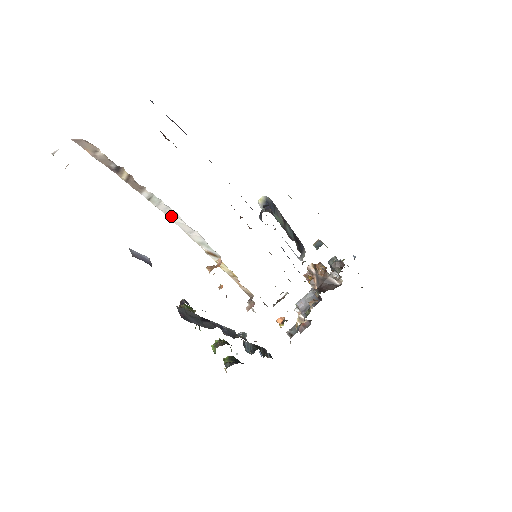
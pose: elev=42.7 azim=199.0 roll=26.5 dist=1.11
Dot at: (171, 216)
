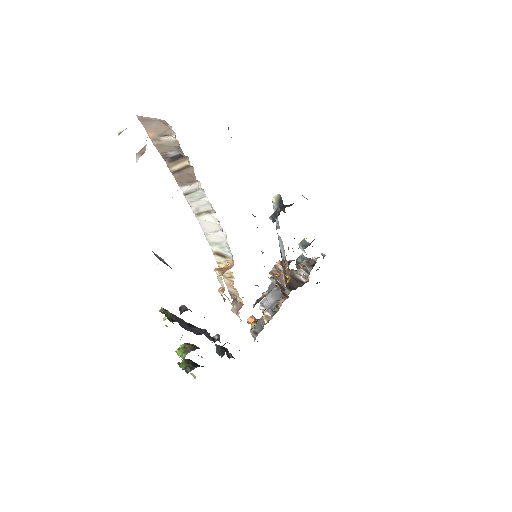
Dot at: (200, 213)
